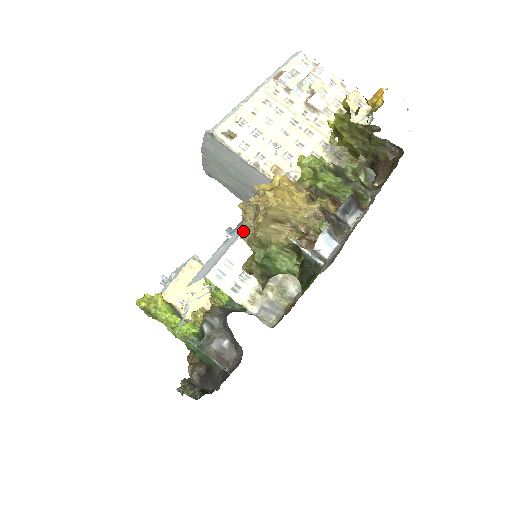
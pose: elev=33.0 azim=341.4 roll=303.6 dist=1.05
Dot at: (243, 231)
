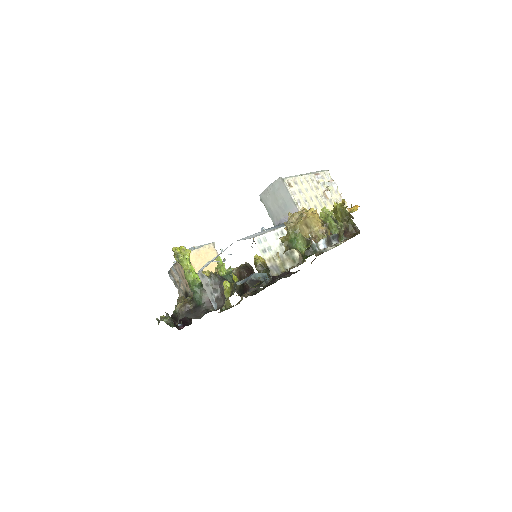
Dot at: (287, 223)
